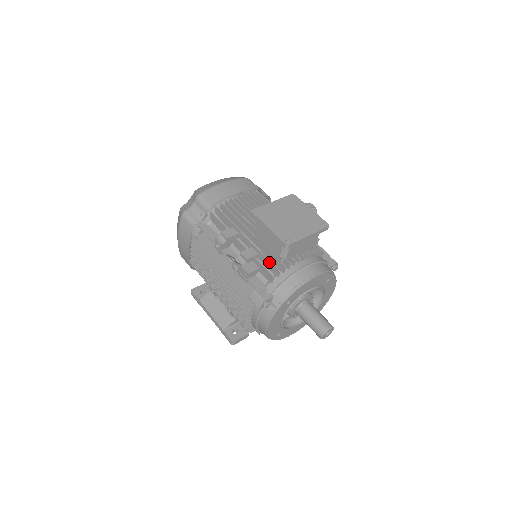
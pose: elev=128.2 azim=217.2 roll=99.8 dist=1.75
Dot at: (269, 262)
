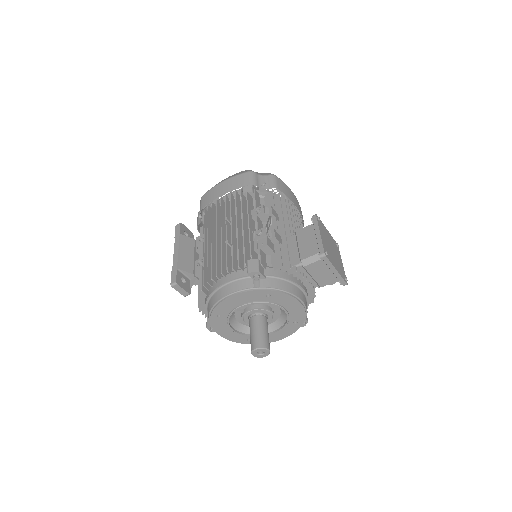
Dot at: (287, 256)
